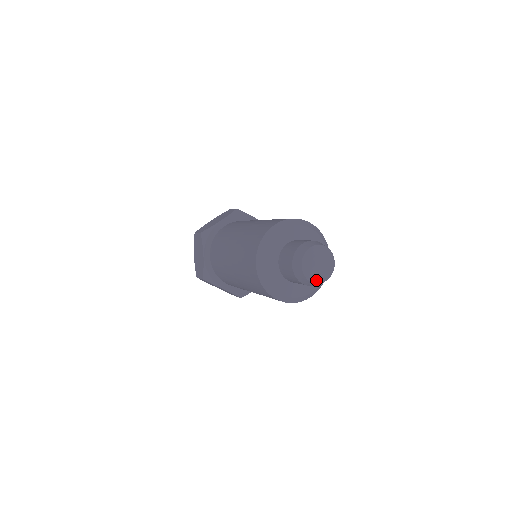
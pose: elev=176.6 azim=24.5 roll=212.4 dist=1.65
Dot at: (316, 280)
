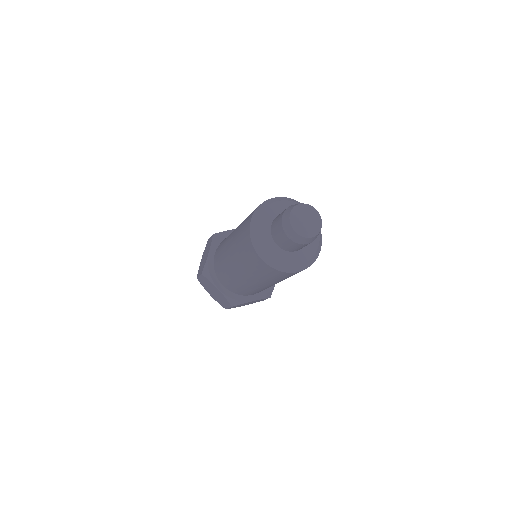
Dot at: (300, 232)
